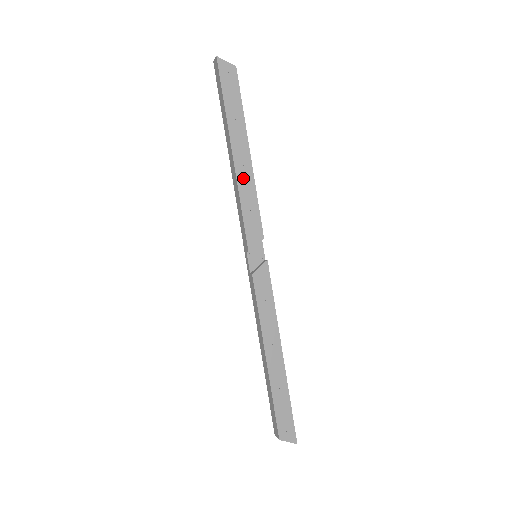
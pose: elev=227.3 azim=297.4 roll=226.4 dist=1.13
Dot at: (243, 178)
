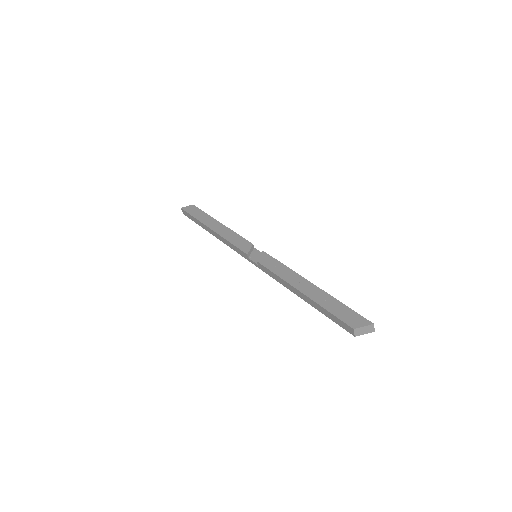
Dot at: (222, 232)
